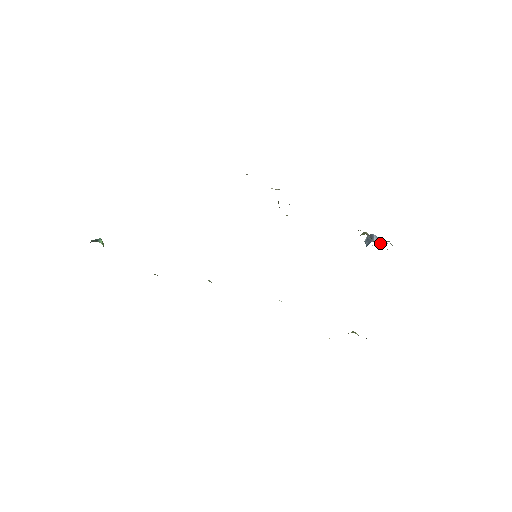
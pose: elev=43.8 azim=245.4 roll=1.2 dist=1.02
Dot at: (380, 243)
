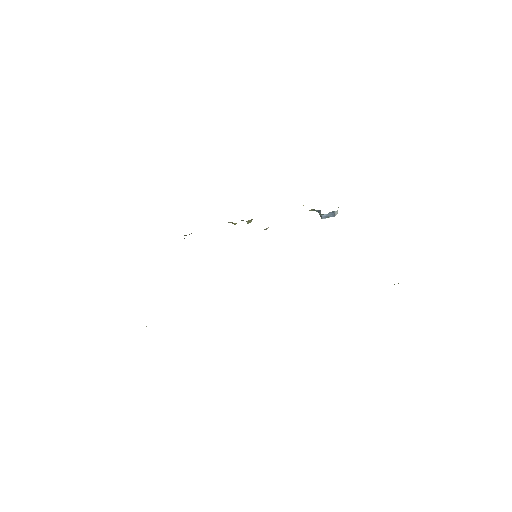
Dot at: occluded
